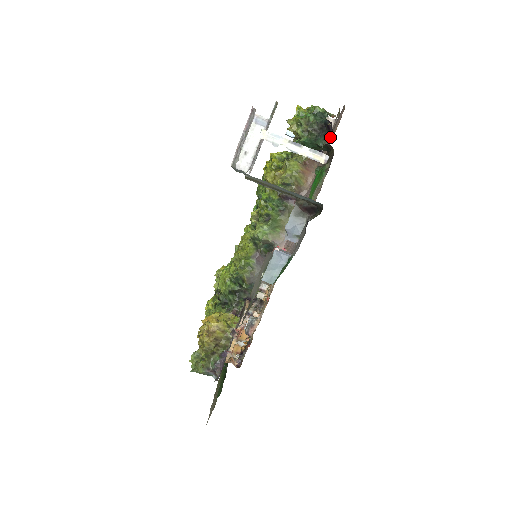
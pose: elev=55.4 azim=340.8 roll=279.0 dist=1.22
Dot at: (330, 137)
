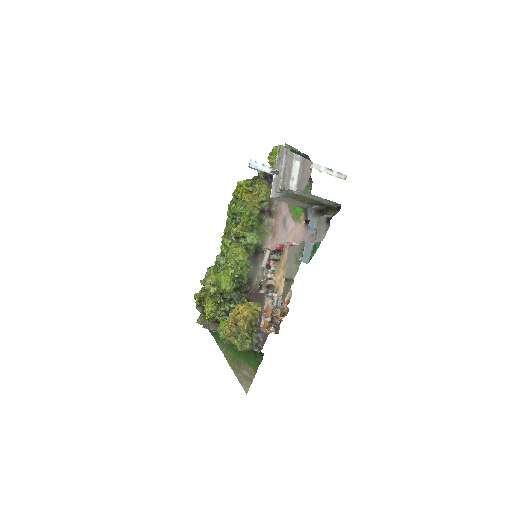
Dot at: occluded
